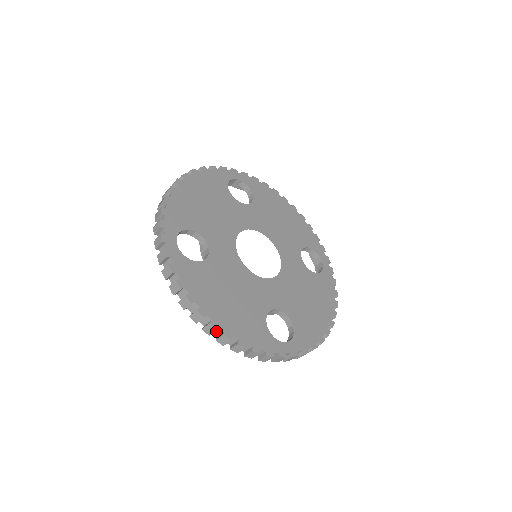
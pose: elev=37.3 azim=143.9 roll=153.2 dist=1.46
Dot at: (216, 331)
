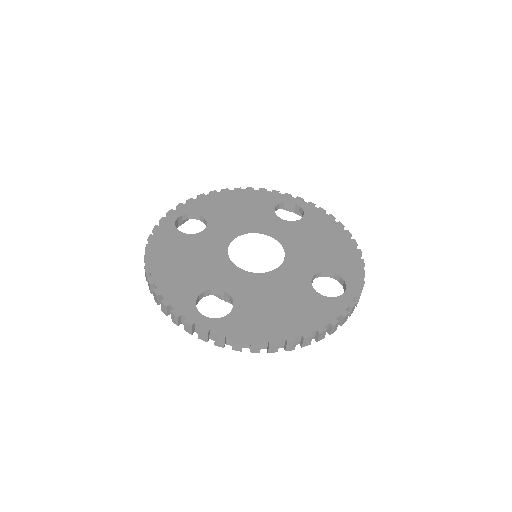
Dot at: occluded
